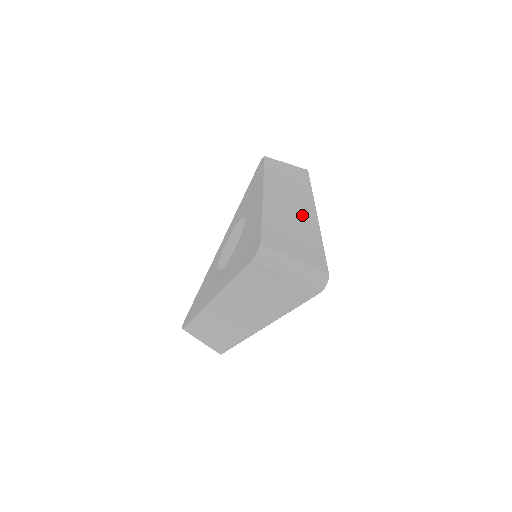
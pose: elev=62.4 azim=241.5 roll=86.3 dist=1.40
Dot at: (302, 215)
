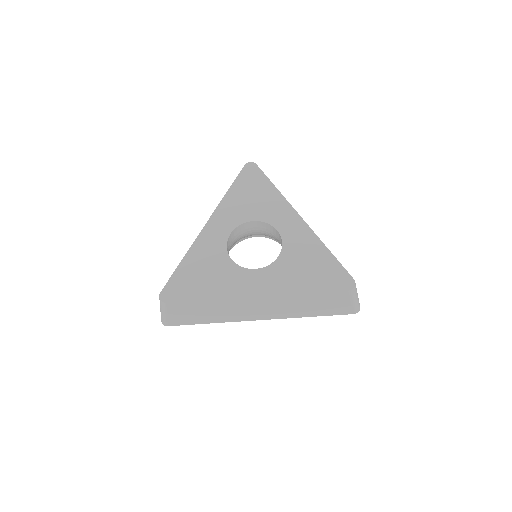
Dot at: occluded
